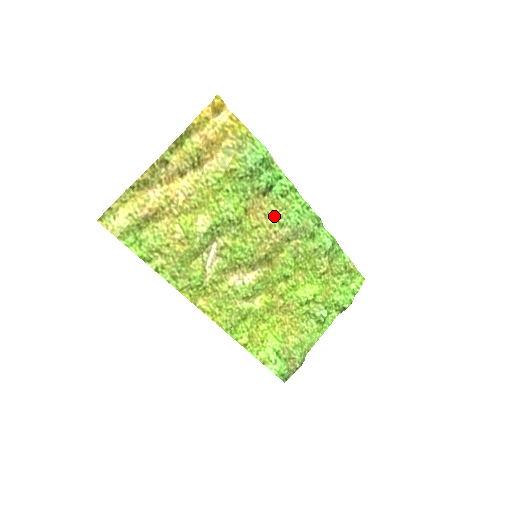
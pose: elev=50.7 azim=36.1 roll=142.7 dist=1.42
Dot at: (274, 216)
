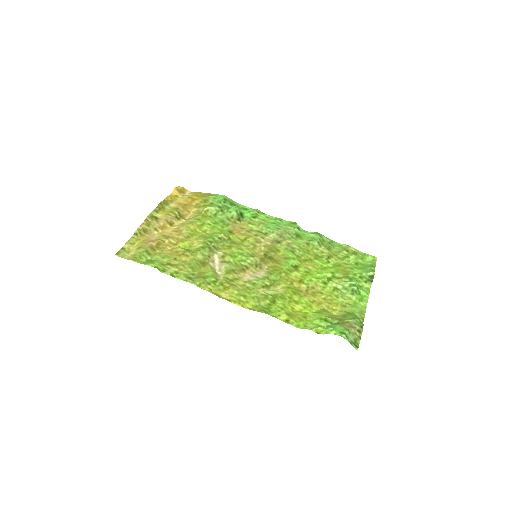
Dot at: (256, 230)
